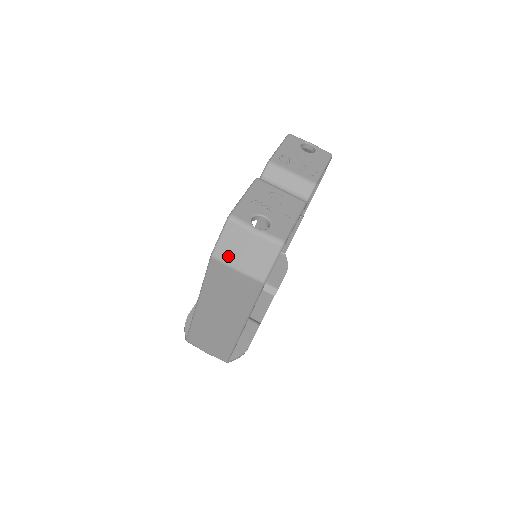
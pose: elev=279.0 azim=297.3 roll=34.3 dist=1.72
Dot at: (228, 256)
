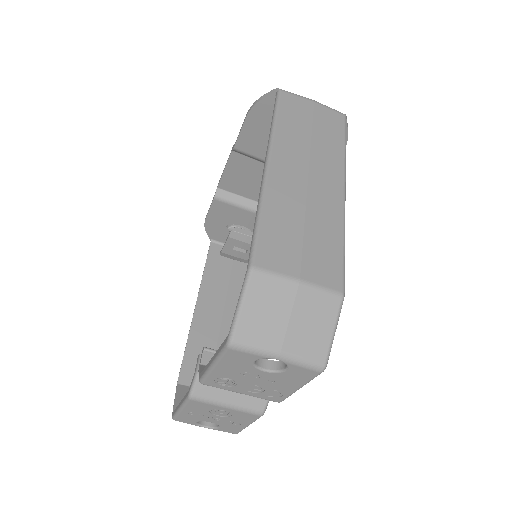
Dot at: occluded
